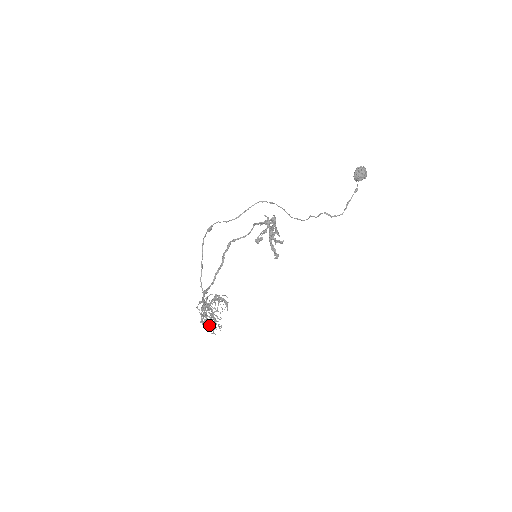
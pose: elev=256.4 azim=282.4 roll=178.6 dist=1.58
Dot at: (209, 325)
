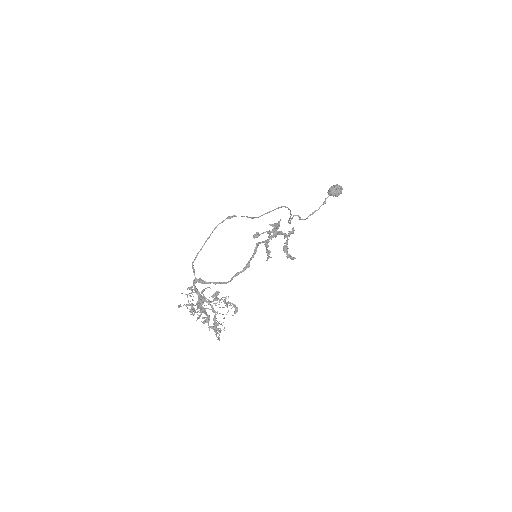
Dot at: occluded
